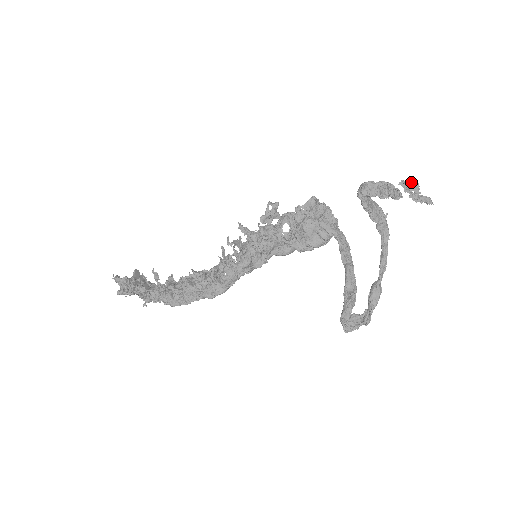
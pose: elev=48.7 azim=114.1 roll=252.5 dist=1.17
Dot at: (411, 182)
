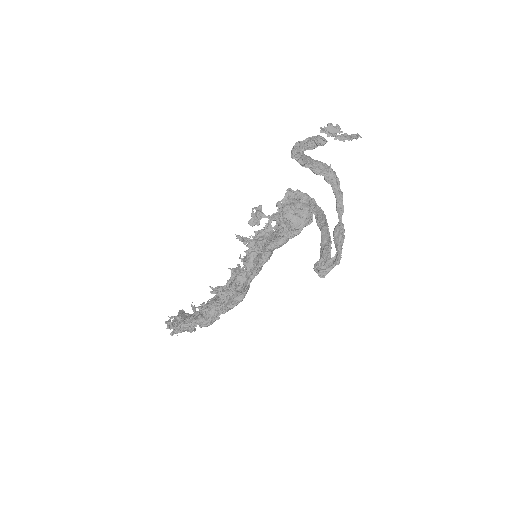
Dot at: (329, 126)
